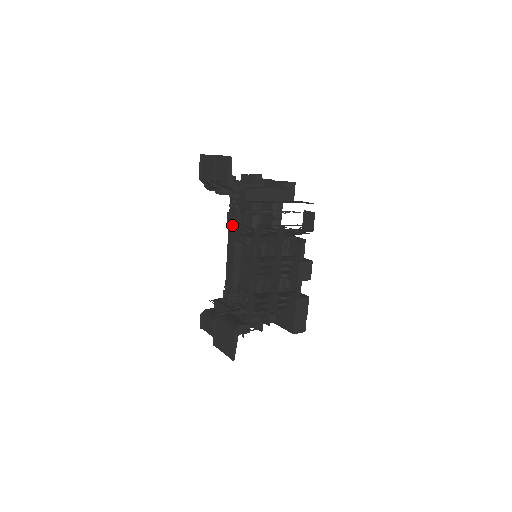
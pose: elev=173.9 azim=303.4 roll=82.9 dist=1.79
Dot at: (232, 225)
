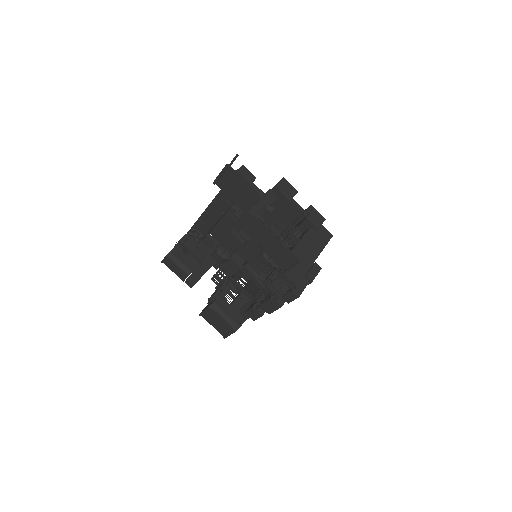
Dot at: occluded
